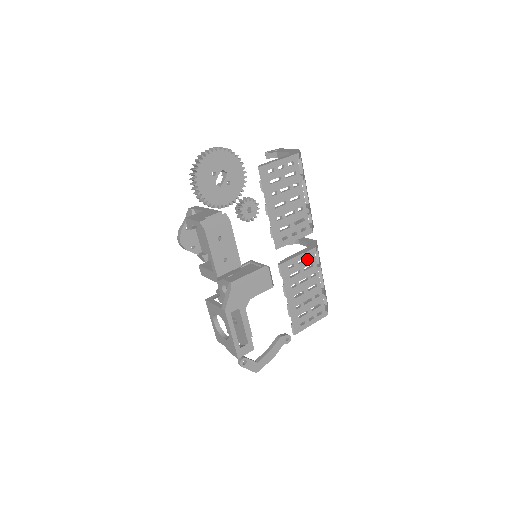
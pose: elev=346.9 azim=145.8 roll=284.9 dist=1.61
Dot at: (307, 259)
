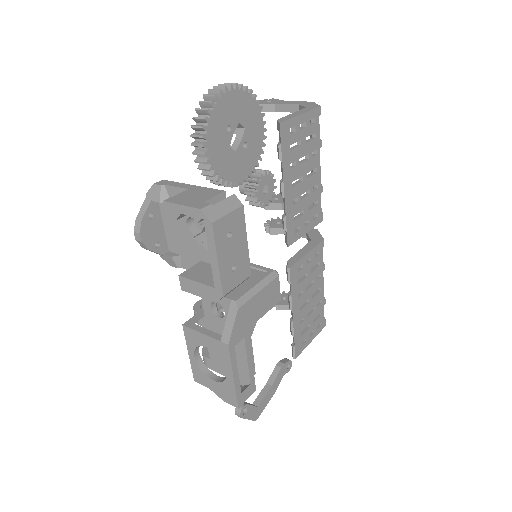
Dot at: (315, 256)
